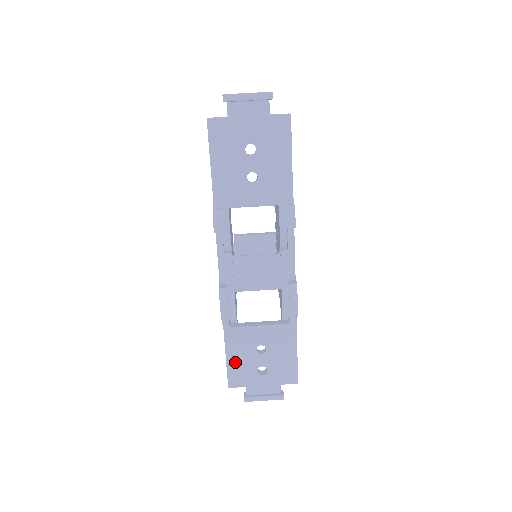
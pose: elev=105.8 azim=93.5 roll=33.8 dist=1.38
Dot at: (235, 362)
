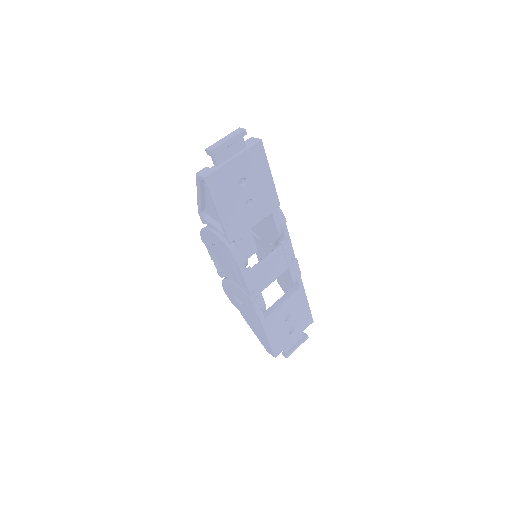
Dot at: (275, 338)
